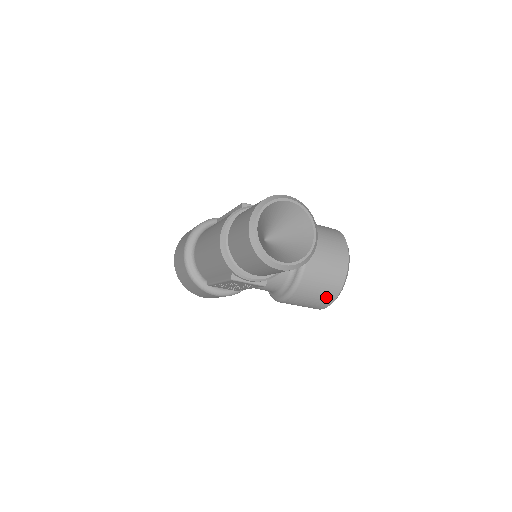
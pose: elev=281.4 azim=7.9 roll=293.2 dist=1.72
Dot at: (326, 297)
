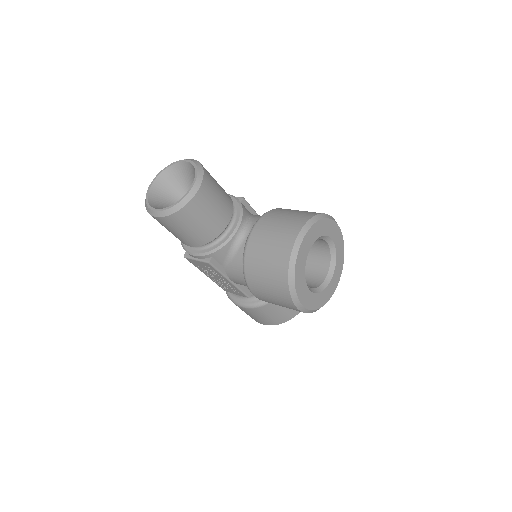
Dot at: (277, 281)
